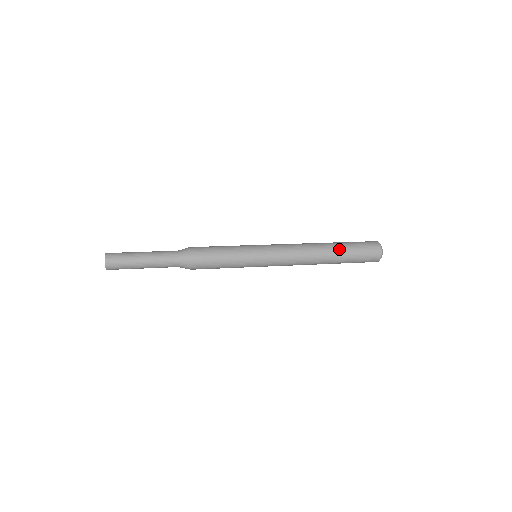
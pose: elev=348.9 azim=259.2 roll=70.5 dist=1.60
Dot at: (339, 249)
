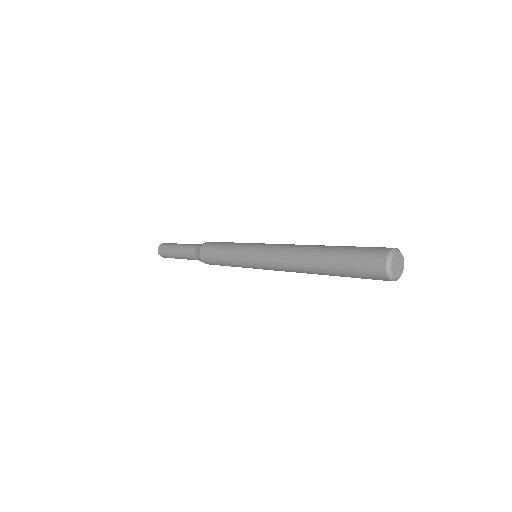
Dot at: (336, 246)
